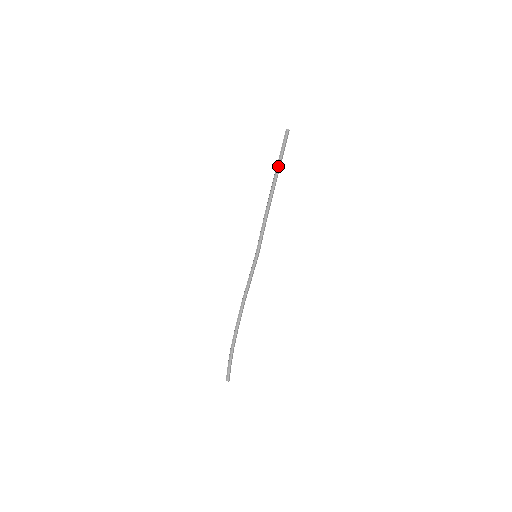
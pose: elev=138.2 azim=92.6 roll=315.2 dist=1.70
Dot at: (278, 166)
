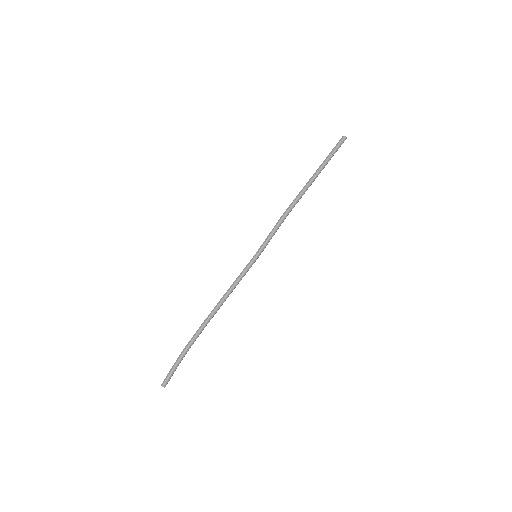
Dot at: (319, 169)
